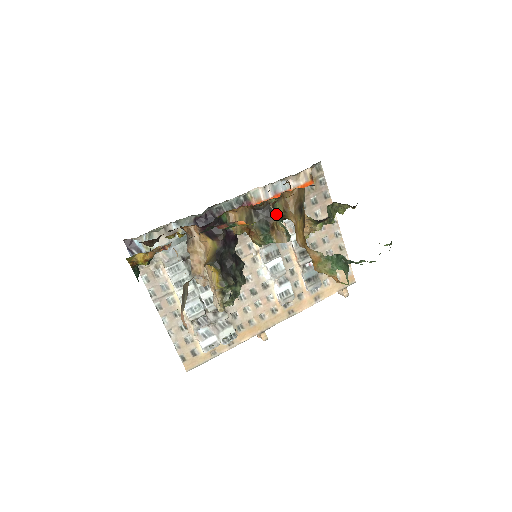
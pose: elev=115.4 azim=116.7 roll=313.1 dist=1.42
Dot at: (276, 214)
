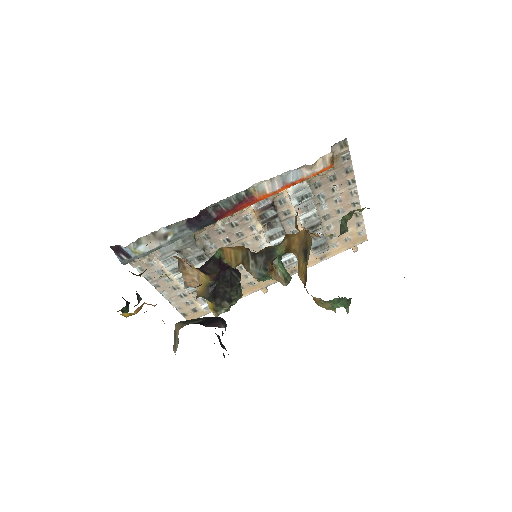
Dot at: occluded
